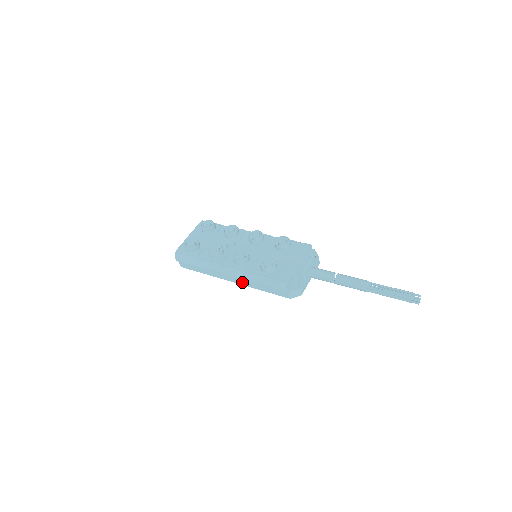
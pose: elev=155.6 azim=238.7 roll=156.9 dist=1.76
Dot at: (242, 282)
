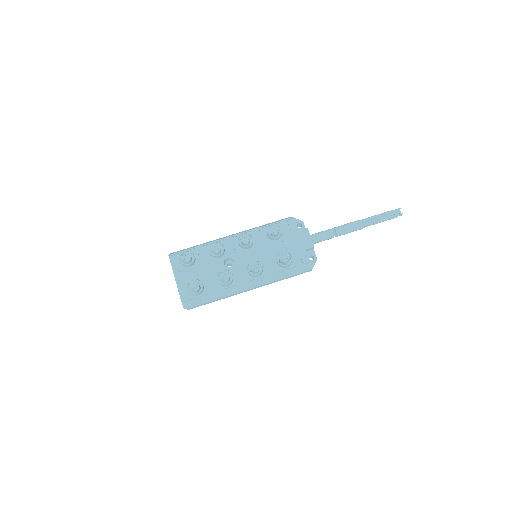
Dot at: (263, 285)
